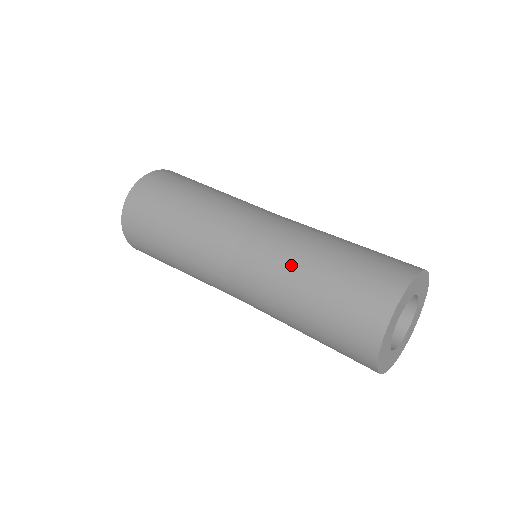
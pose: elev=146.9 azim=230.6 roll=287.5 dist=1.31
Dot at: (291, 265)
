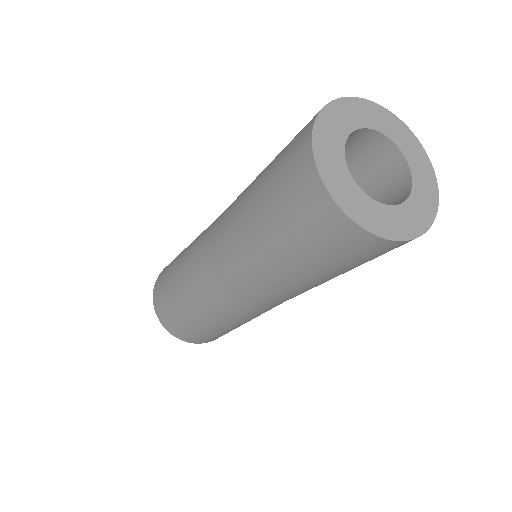
Dot at: occluded
